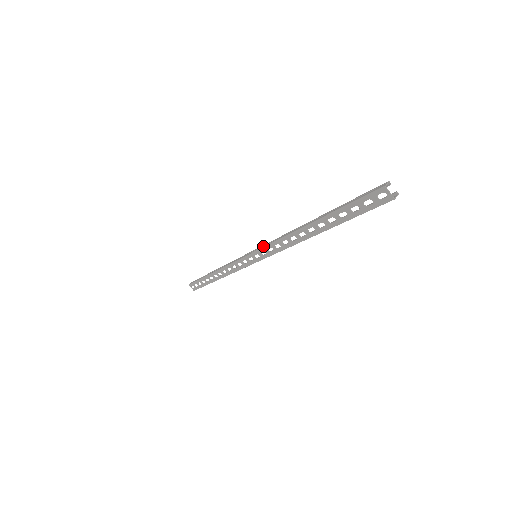
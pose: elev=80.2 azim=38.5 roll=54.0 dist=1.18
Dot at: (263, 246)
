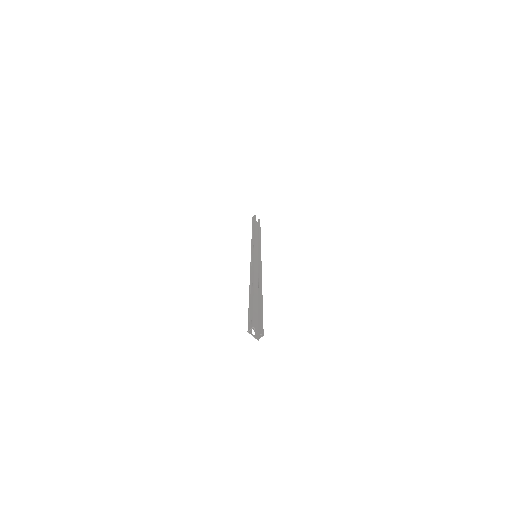
Dot at: (252, 259)
